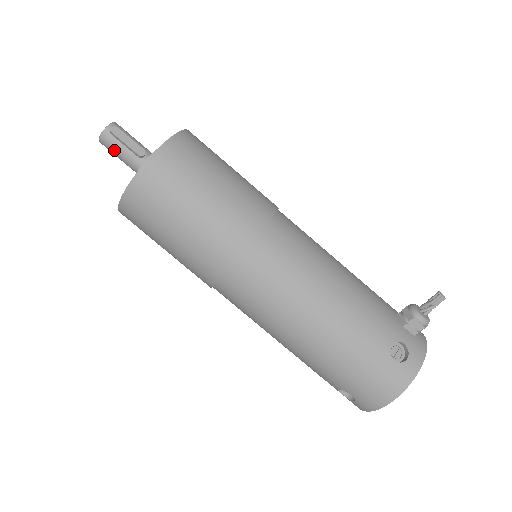
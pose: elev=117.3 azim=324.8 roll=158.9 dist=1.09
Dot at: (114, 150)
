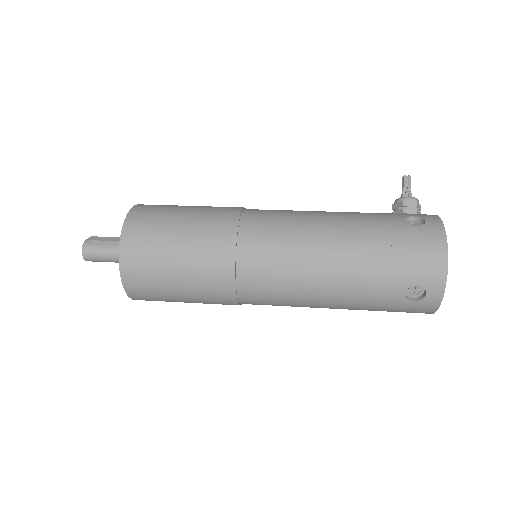
Dot at: (98, 253)
